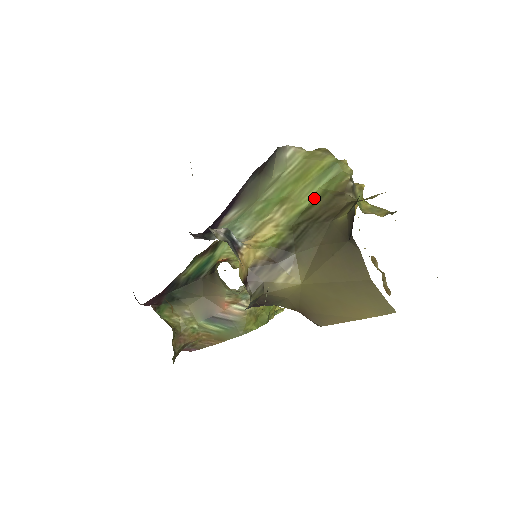
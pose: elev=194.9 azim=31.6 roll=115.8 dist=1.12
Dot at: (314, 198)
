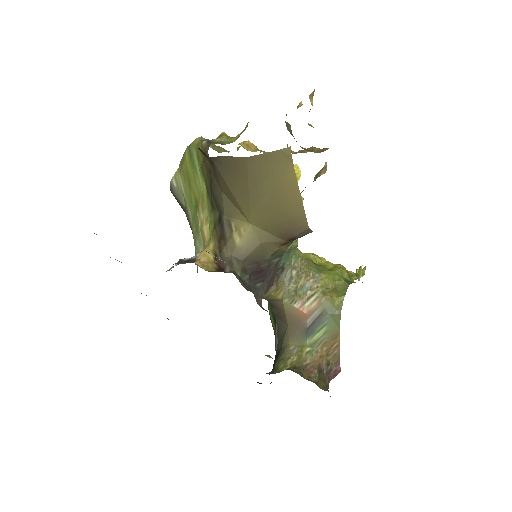
Dot at: (203, 179)
